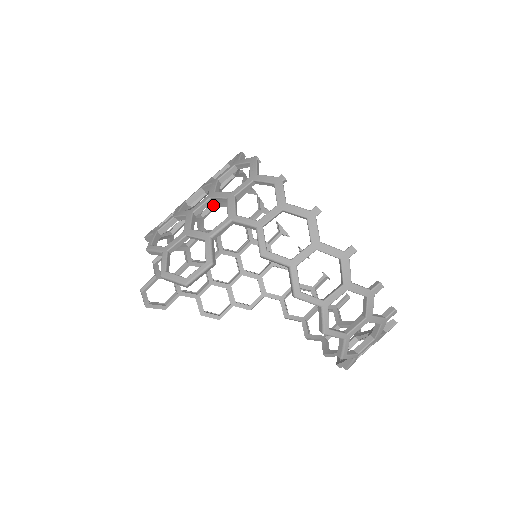
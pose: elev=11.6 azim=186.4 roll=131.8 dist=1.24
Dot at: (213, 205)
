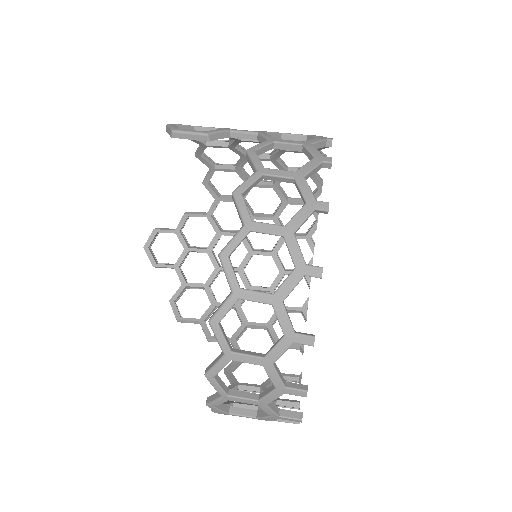
Dot at: (271, 216)
